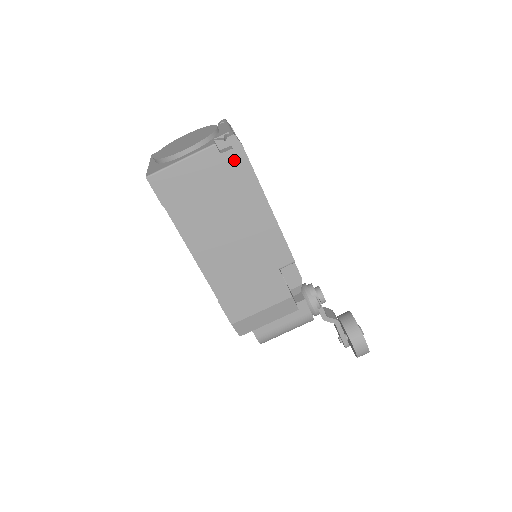
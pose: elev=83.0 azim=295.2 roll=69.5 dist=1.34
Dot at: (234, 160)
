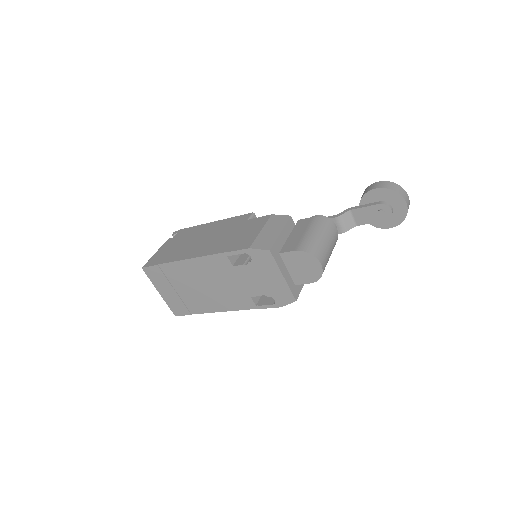
Dot at: (181, 233)
